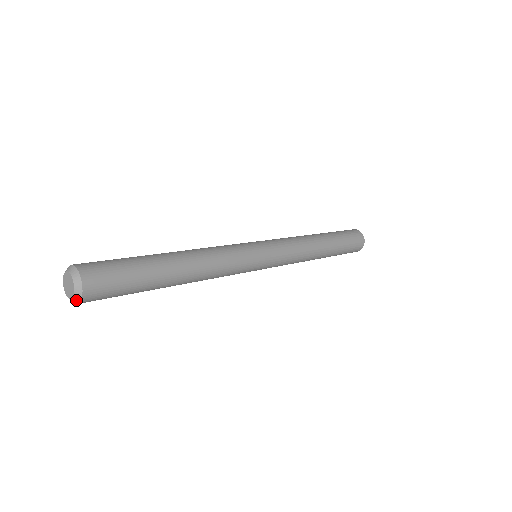
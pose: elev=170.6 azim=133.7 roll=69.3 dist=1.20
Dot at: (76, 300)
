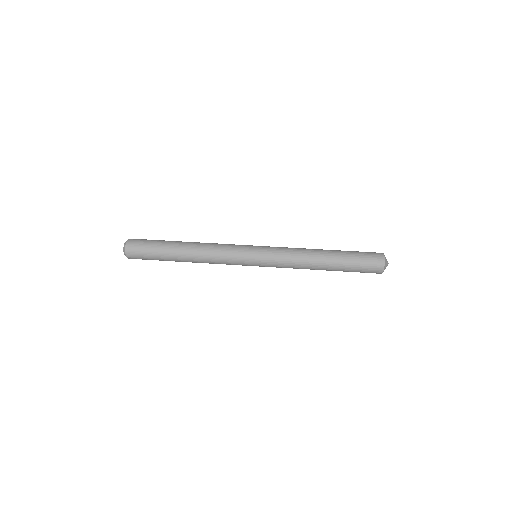
Dot at: occluded
